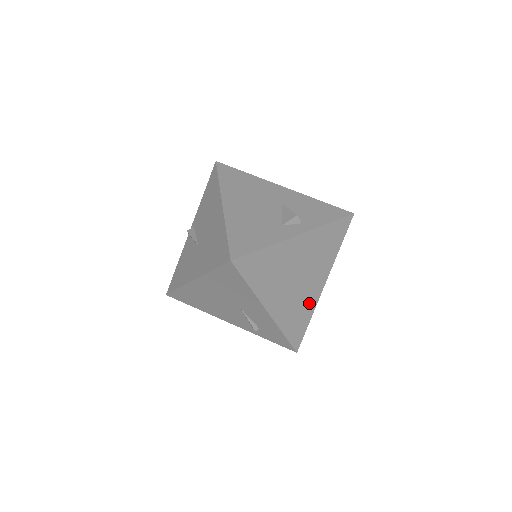
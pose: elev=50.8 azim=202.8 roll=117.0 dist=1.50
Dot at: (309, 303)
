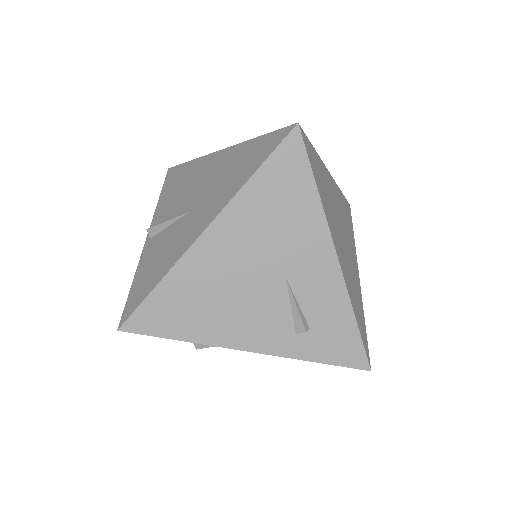
Dot at: (357, 289)
